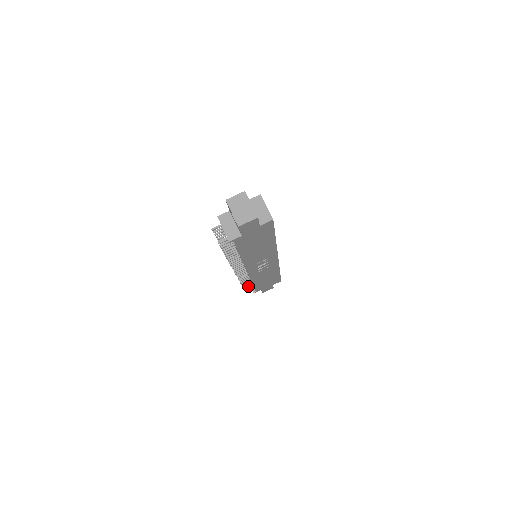
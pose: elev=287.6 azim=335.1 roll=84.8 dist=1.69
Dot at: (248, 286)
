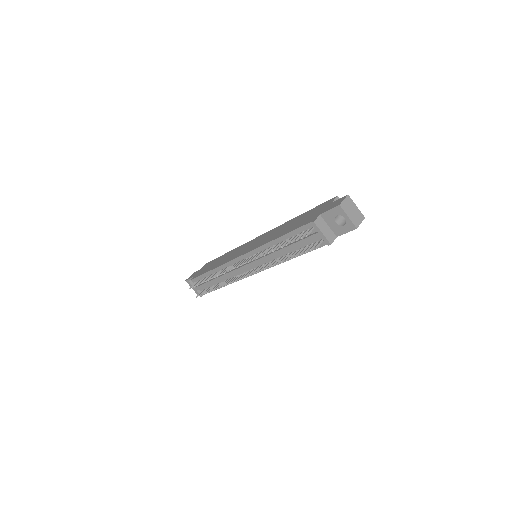
Dot at: occluded
